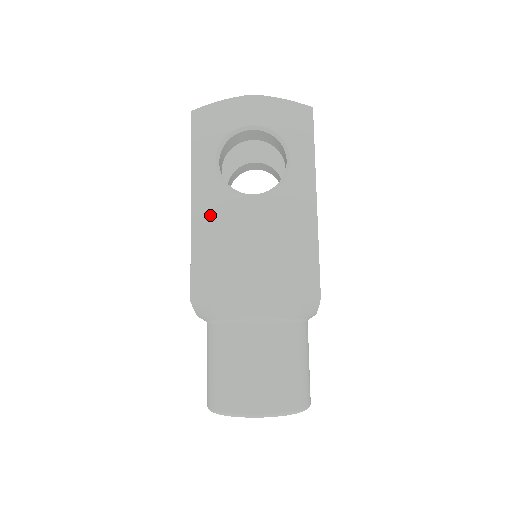
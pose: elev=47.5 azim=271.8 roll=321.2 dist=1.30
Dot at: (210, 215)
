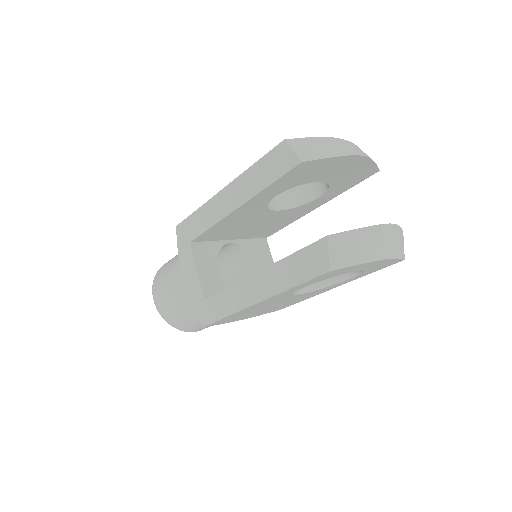
Dot at: occluded
